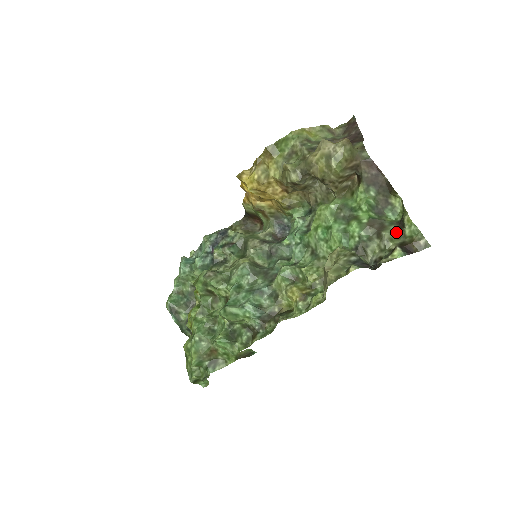
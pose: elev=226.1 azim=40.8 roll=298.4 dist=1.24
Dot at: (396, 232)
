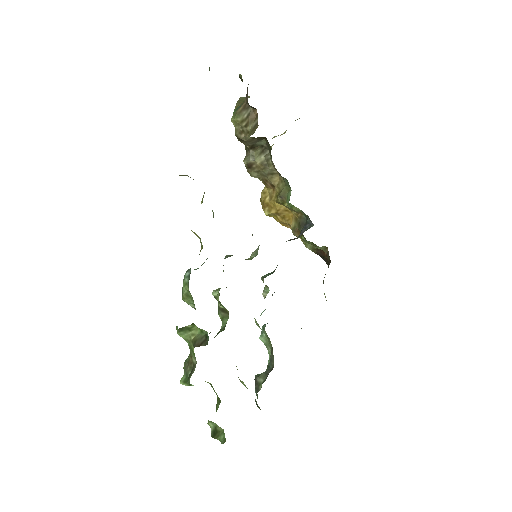
Dot at: occluded
